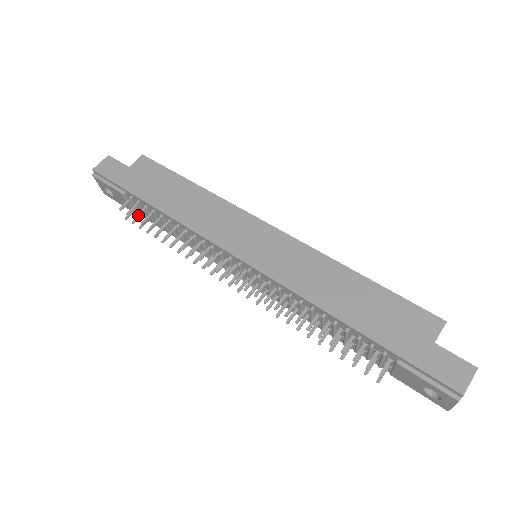
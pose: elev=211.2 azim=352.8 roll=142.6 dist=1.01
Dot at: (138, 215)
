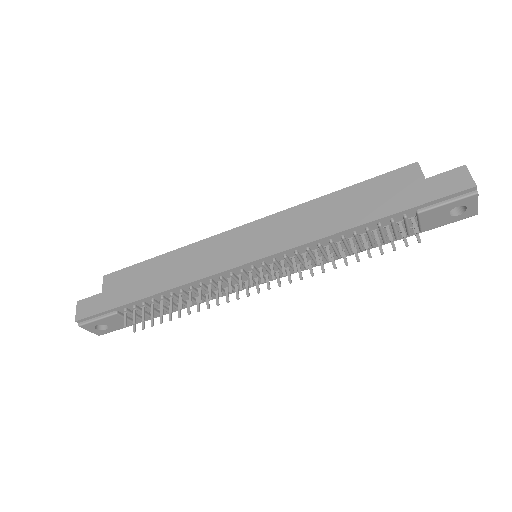
Dot at: (143, 316)
